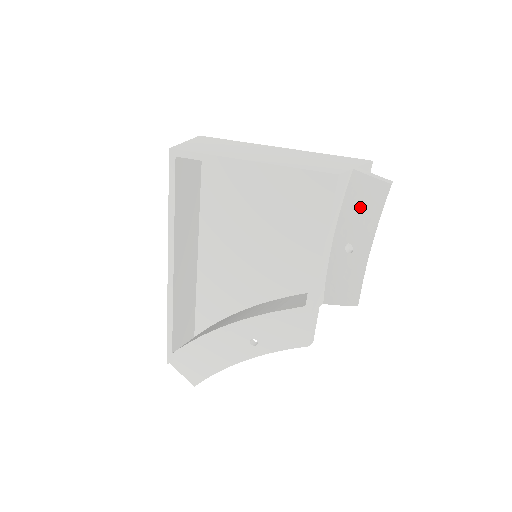
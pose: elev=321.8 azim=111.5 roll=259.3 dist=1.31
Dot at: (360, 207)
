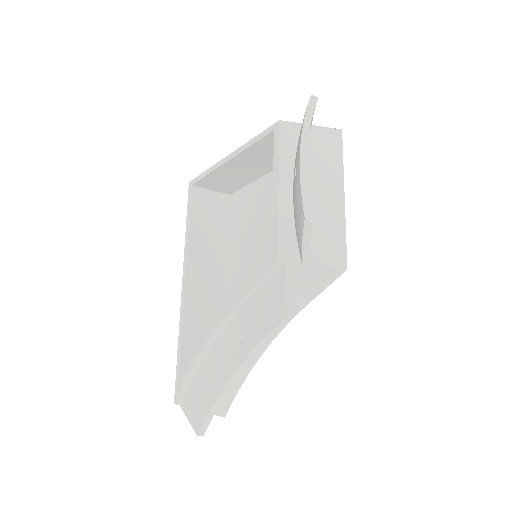
Dot at: occluded
